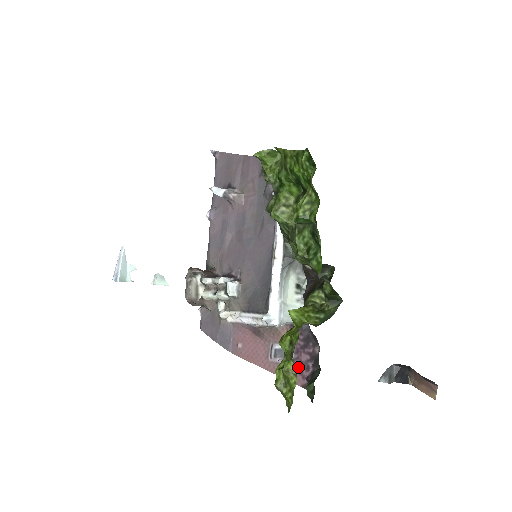
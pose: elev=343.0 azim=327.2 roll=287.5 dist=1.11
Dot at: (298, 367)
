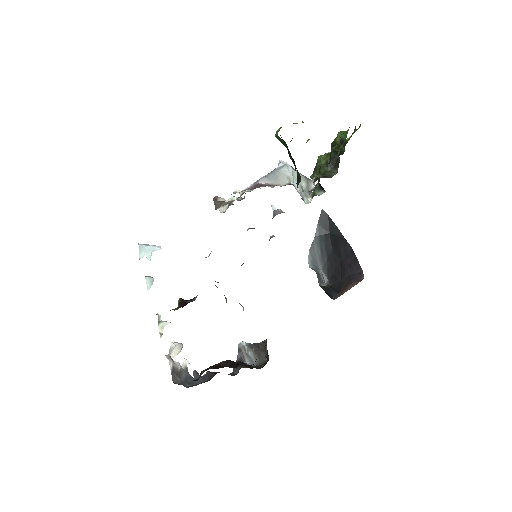
Dot at: occluded
